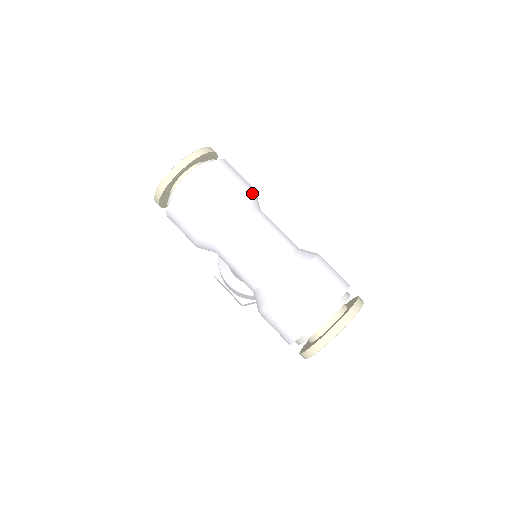
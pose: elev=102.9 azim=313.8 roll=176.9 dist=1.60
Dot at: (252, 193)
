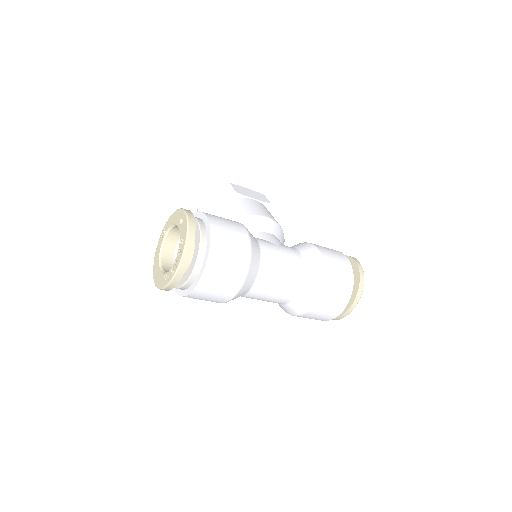
Dot at: (252, 248)
